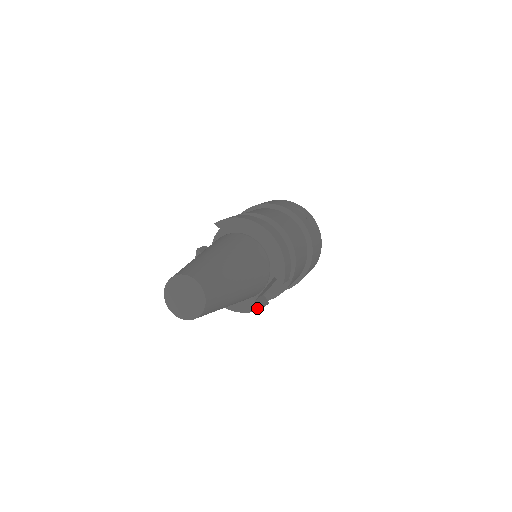
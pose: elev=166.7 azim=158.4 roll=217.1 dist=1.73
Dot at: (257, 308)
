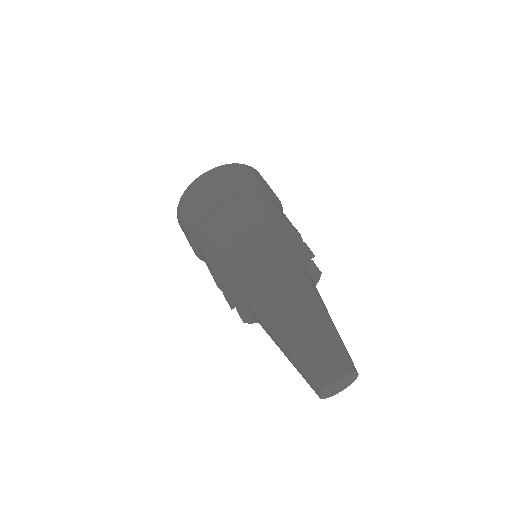
Dot at: (318, 277)
